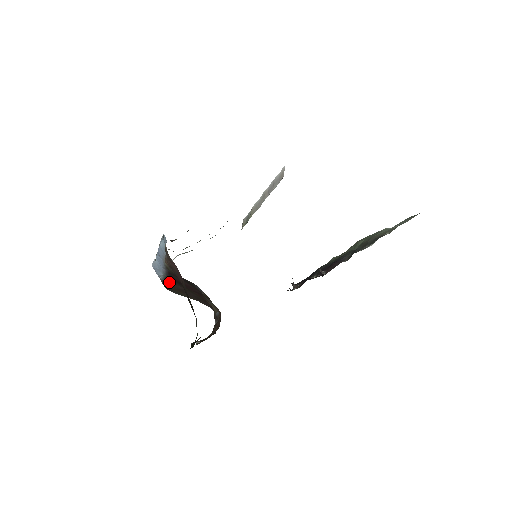
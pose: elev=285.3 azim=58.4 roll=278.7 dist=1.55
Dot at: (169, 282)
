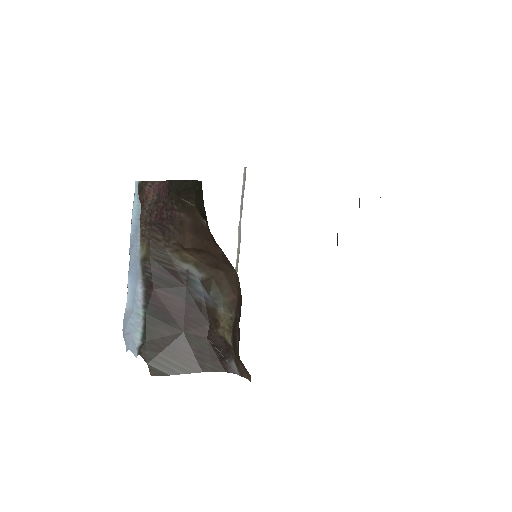
Dot at: (151, 340)
